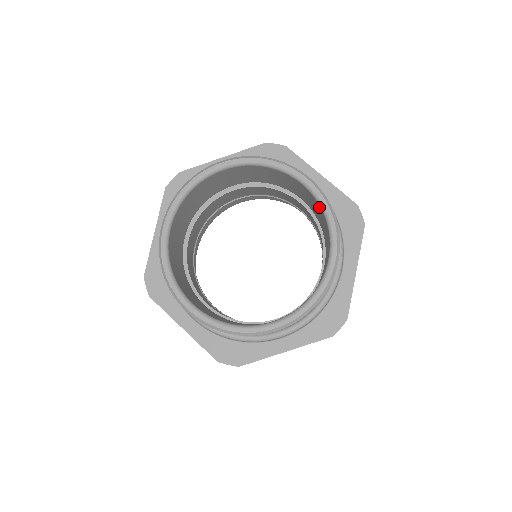
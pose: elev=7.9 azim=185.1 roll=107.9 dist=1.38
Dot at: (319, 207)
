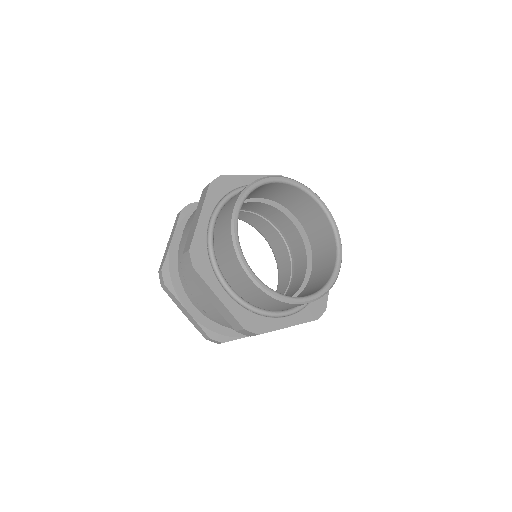
Dot at: (328, 226)
